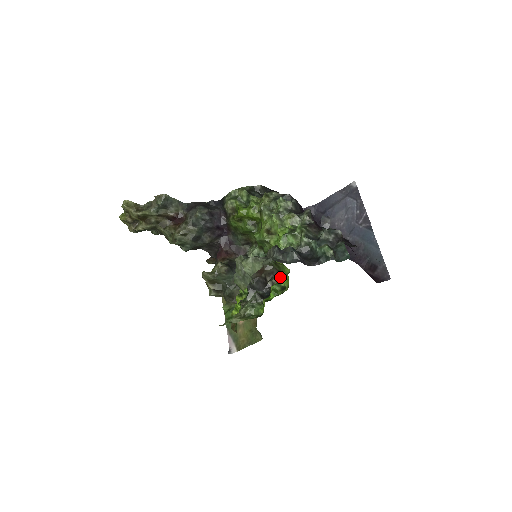
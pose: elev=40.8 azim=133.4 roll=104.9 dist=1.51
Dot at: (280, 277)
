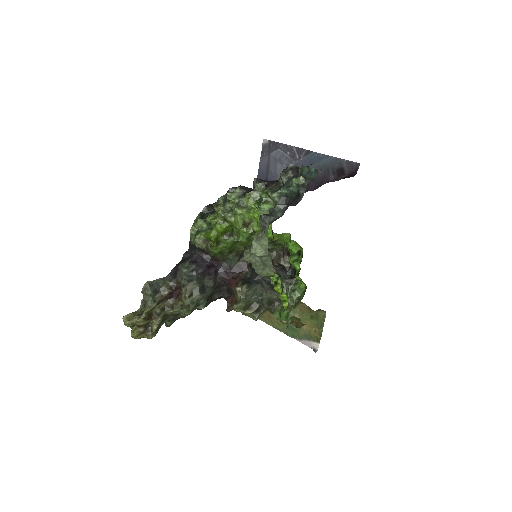
Dot at: (288, 250)
